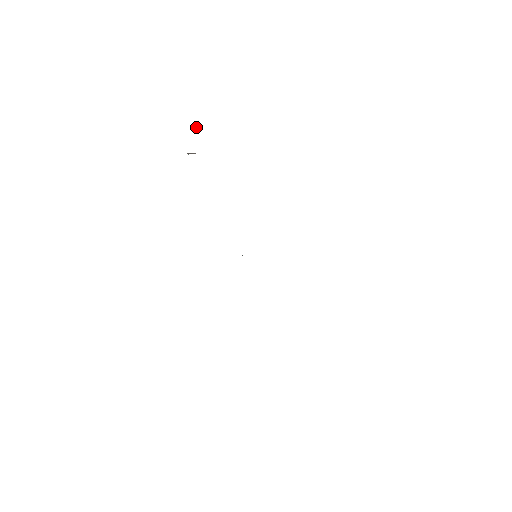
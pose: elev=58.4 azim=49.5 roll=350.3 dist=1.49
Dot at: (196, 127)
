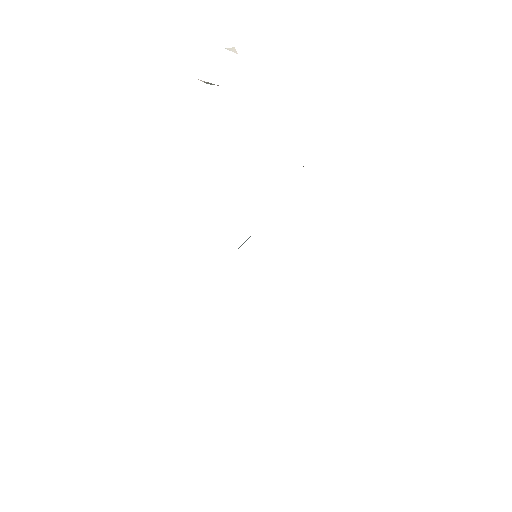
Dot at: occluded
